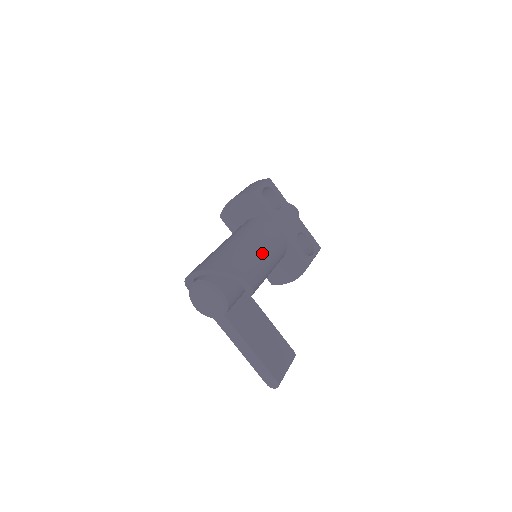
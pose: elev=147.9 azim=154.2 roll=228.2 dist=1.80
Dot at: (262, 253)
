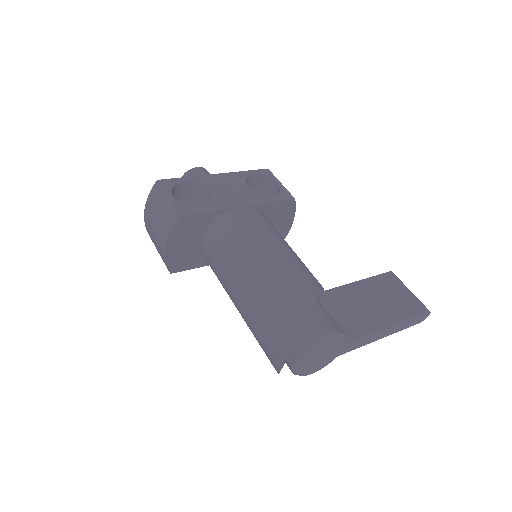
Dot at: (278, 251)
